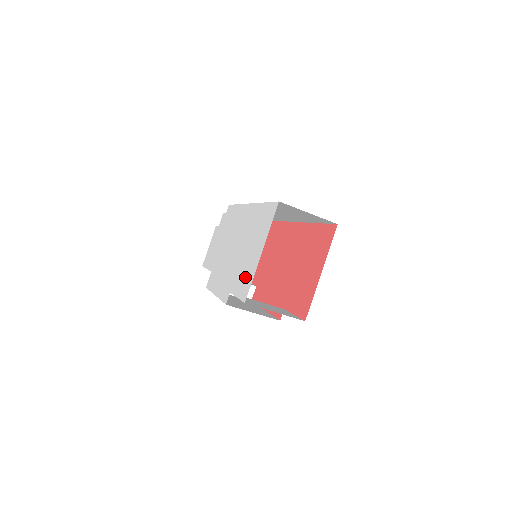
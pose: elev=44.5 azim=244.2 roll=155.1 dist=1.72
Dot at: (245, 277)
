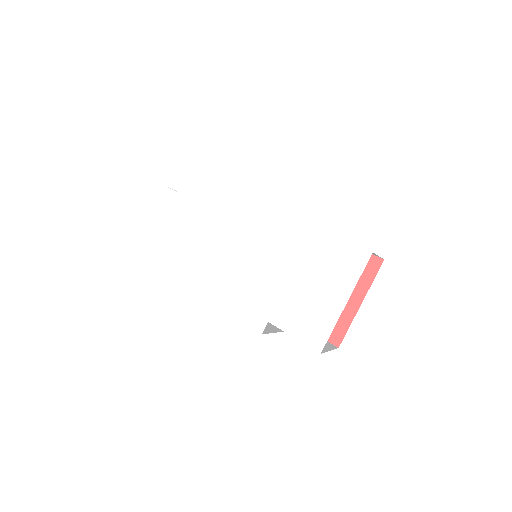
Dot at: (309, 319)
